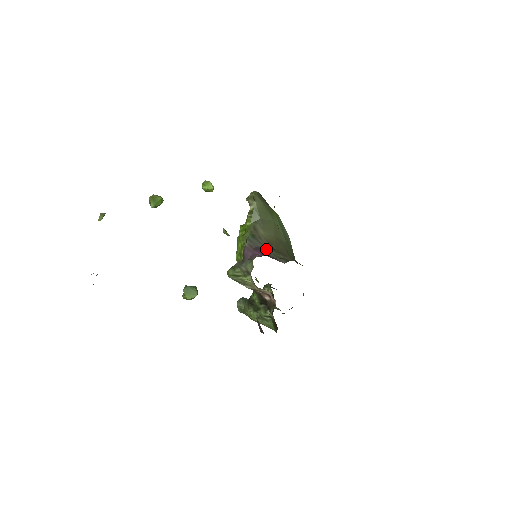
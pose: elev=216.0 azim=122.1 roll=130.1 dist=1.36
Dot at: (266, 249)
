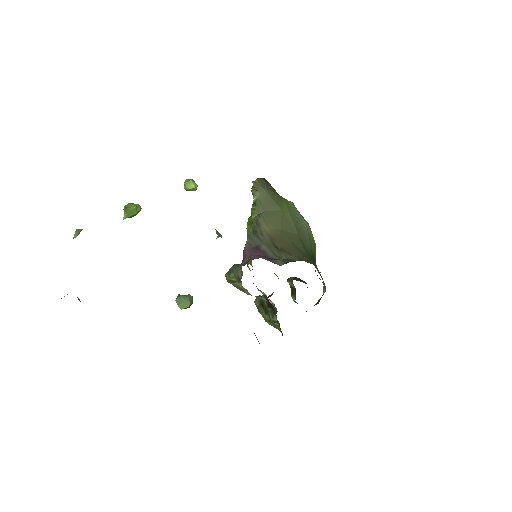
Dot at: (265, 248)
